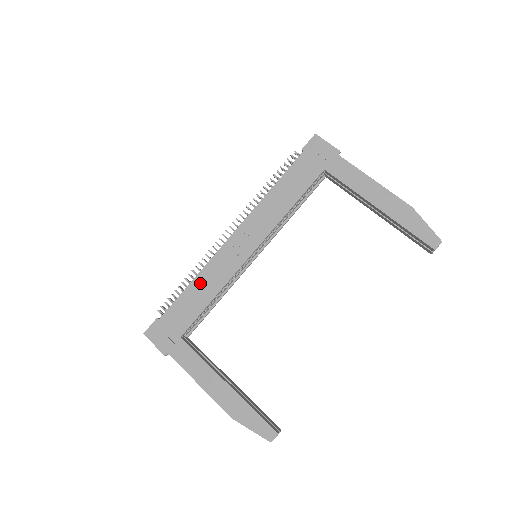
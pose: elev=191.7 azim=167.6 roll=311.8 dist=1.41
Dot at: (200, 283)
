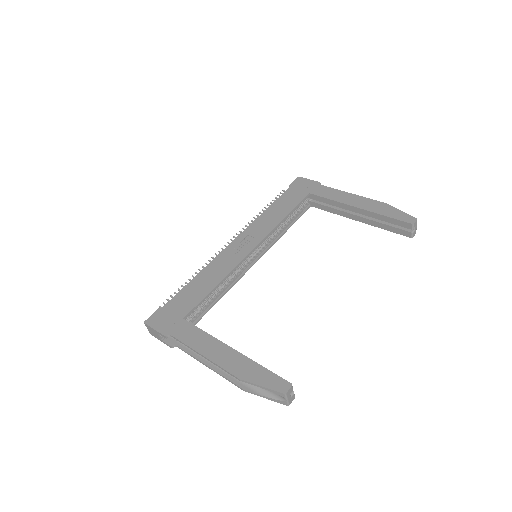
Dot at: (204, 276)
